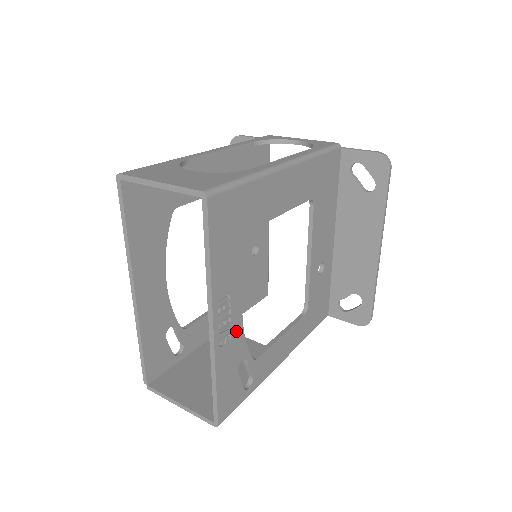
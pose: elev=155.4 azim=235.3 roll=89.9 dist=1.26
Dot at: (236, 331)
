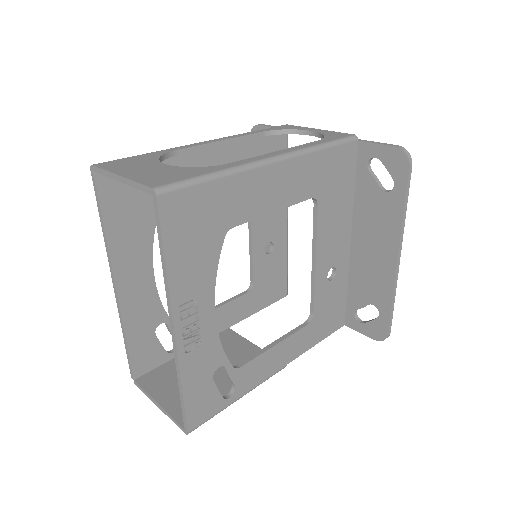
Dot at: (208, 338)
